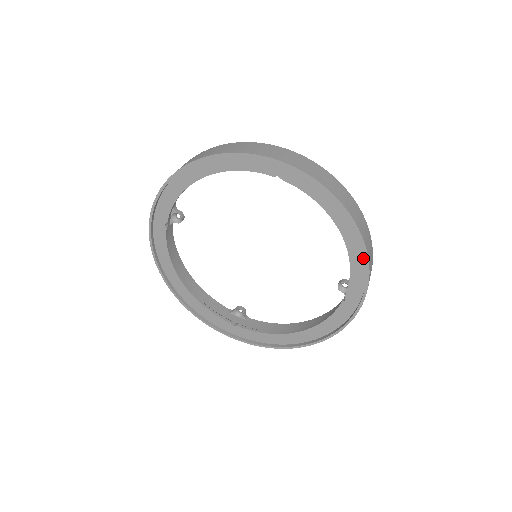
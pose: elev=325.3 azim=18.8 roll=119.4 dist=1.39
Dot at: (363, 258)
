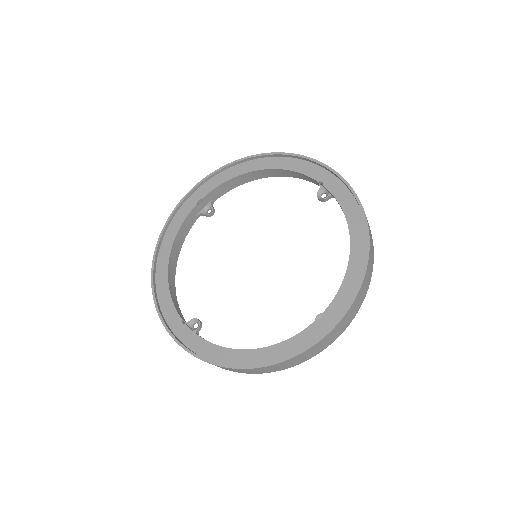
Dot at: (360, 273)
